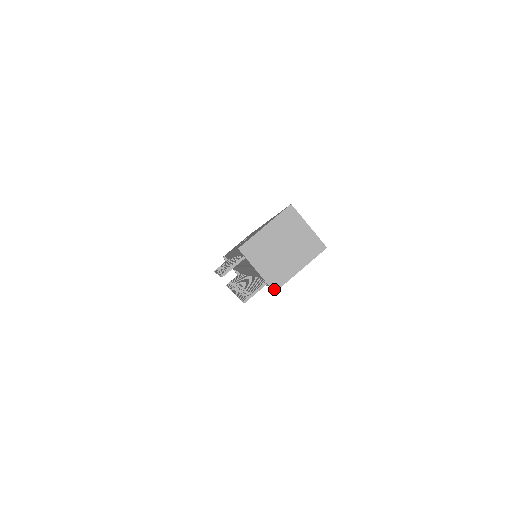
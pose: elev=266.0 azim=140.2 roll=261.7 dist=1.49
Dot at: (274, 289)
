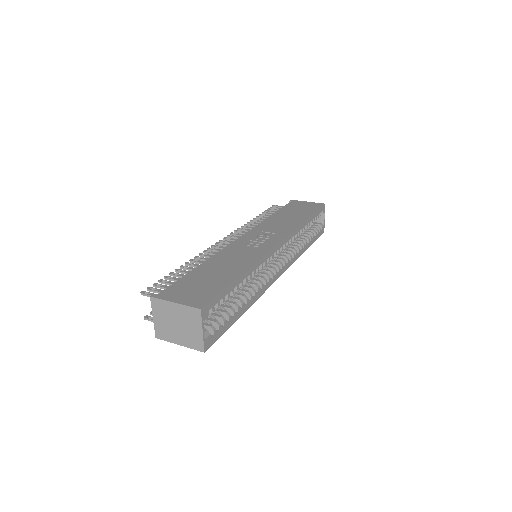
Dot at: (156, 336)
